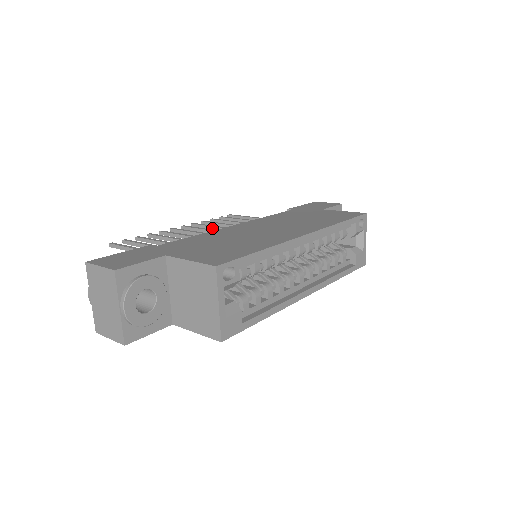
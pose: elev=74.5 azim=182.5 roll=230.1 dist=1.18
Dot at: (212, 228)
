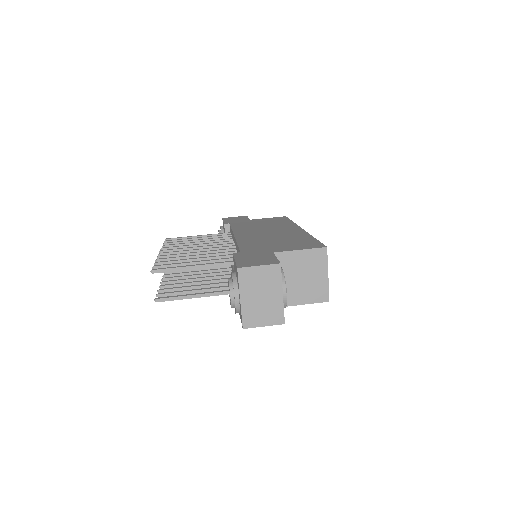
Dot at: occluded
